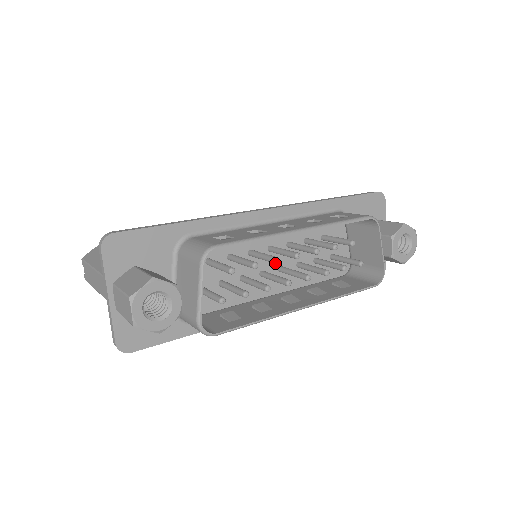
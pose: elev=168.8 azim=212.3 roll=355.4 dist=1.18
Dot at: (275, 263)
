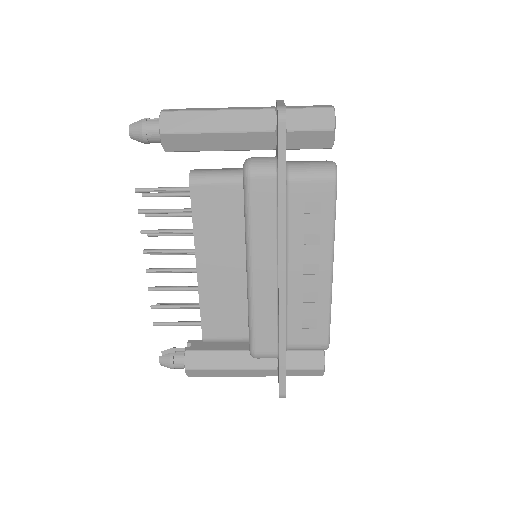
Dot at: occluded
